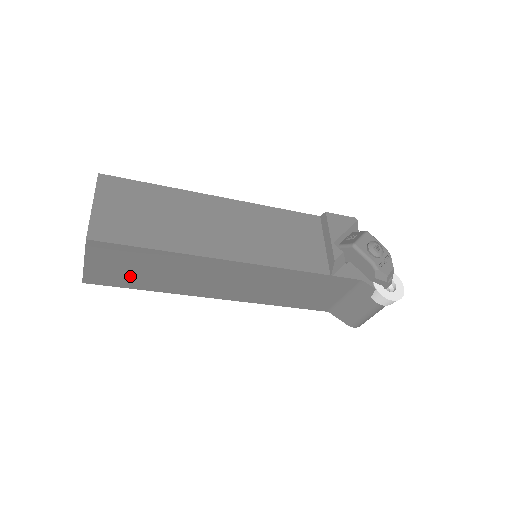
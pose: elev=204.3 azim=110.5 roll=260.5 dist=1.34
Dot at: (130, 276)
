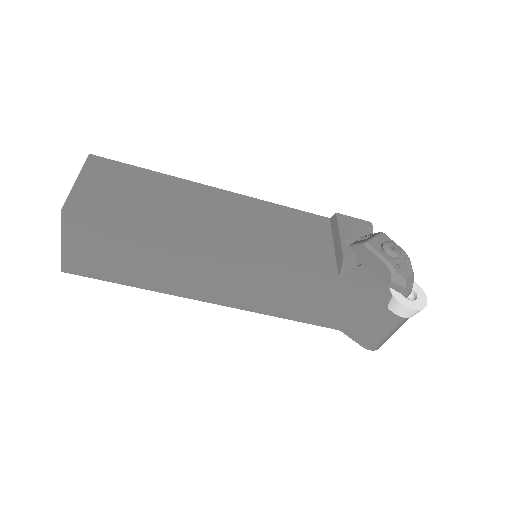
Dot at: (112, 265)
